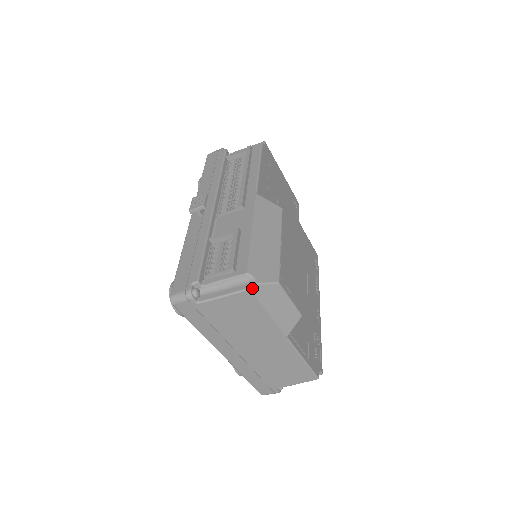
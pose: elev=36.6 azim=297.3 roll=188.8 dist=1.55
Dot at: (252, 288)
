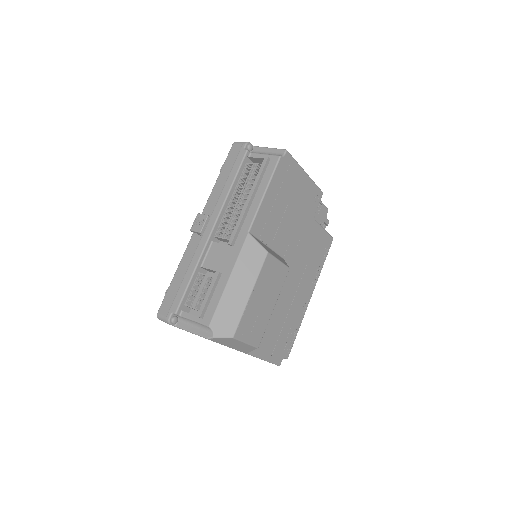
Dot at: (210, 339)
